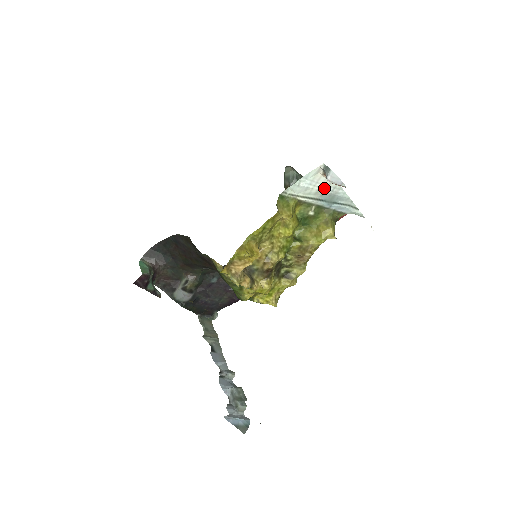
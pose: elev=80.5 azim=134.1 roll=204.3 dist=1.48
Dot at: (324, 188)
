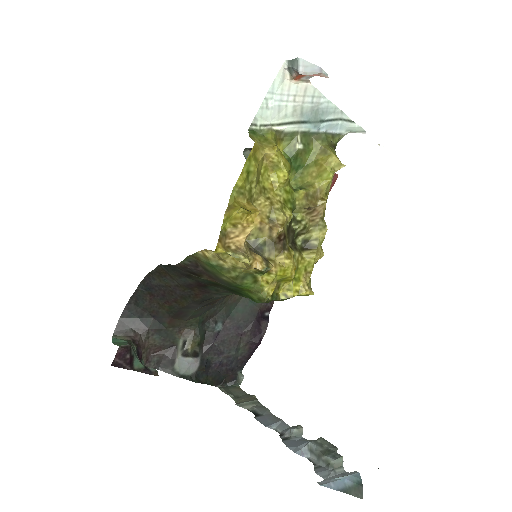
Dot at: (300, 101)
